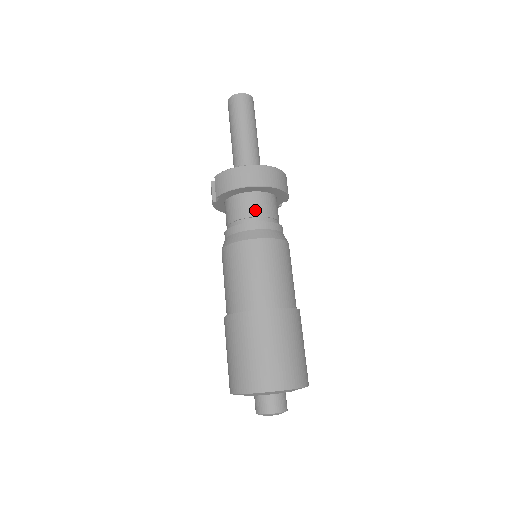
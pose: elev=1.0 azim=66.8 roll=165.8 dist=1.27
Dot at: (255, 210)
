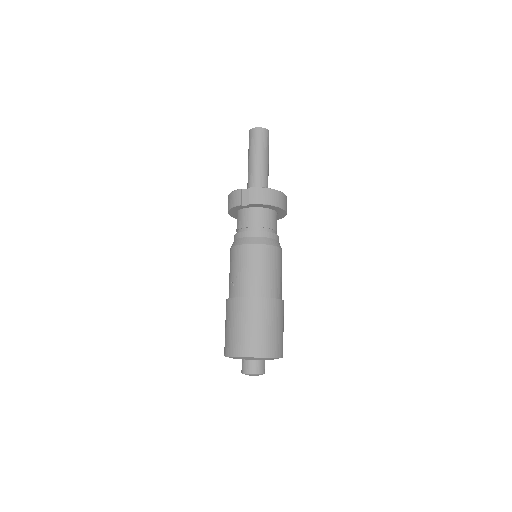
Dot at: (273, 224)
